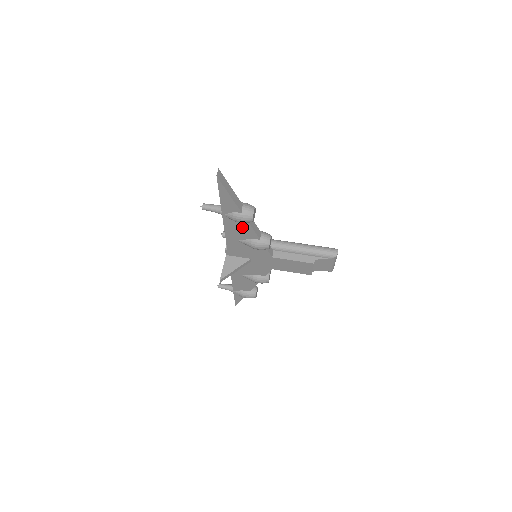
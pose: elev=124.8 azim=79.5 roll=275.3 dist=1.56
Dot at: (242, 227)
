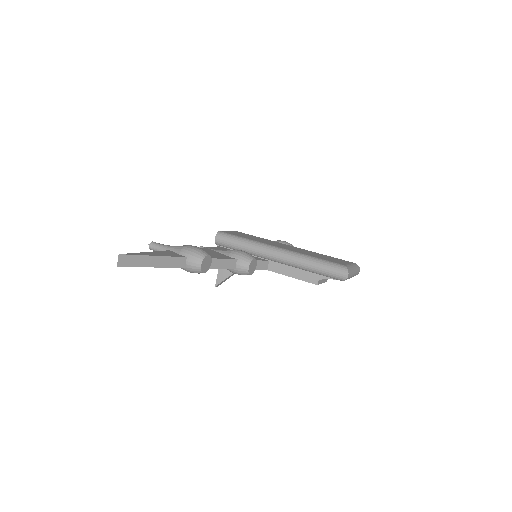
Dot at: occluded
